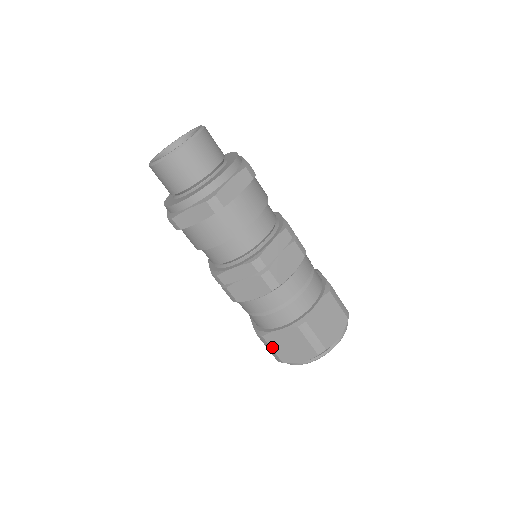
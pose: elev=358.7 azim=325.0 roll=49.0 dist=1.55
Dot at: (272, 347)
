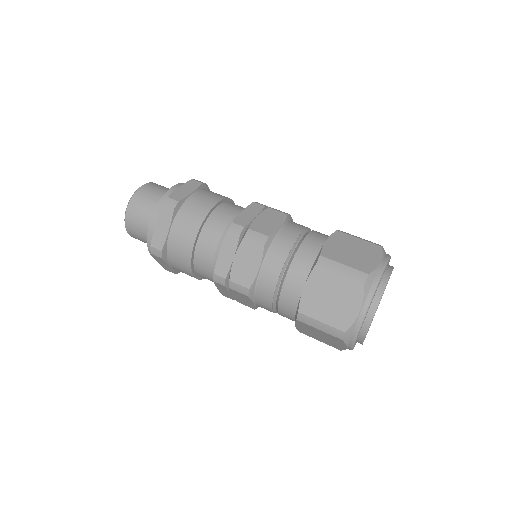
Dot at: occluded
